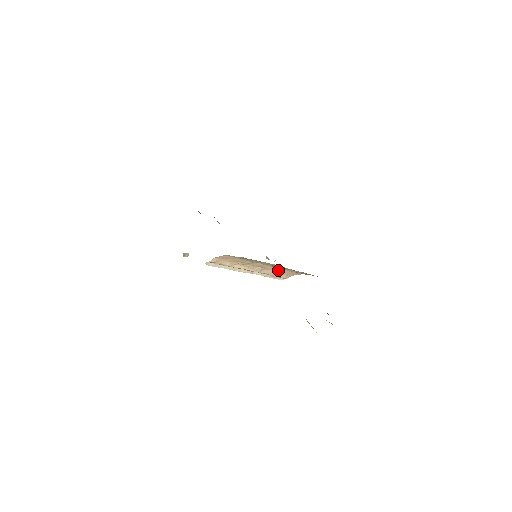
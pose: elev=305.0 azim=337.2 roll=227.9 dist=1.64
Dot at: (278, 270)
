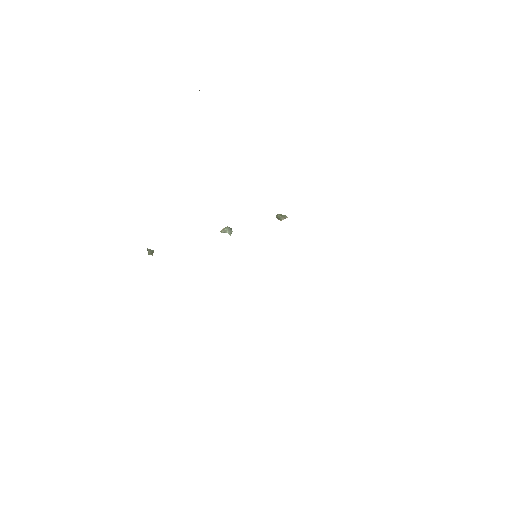
Dot at: occluded
